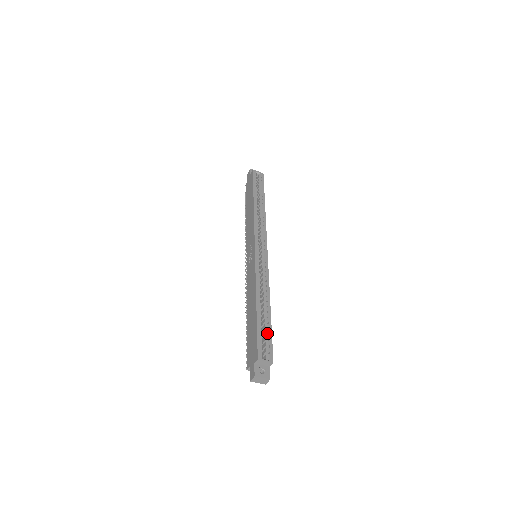
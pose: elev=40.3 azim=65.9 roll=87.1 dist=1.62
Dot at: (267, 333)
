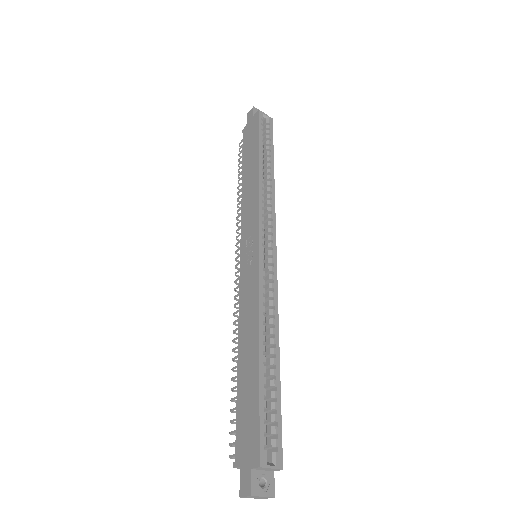
Dot at: (274, 409)
